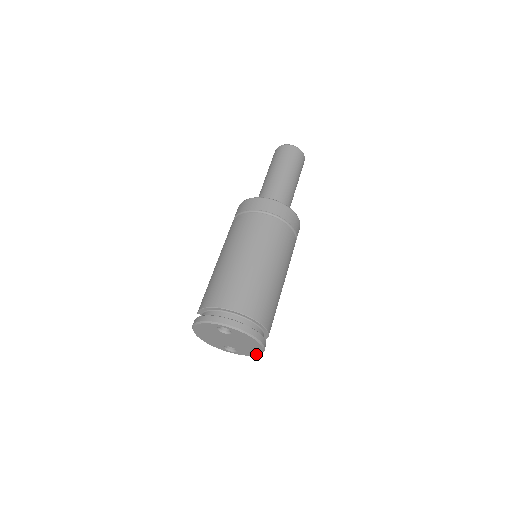
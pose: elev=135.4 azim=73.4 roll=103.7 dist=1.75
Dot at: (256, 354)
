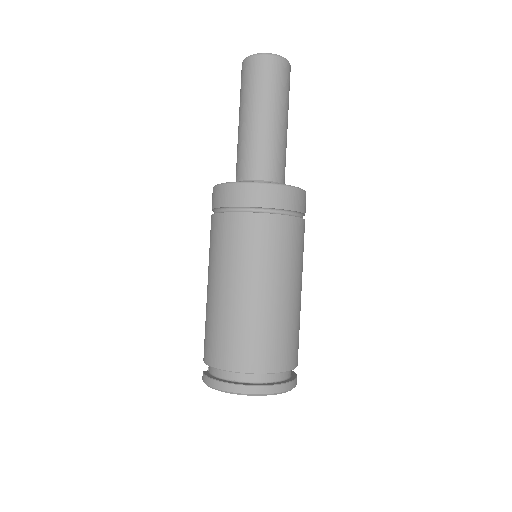
Dot at: occluded
